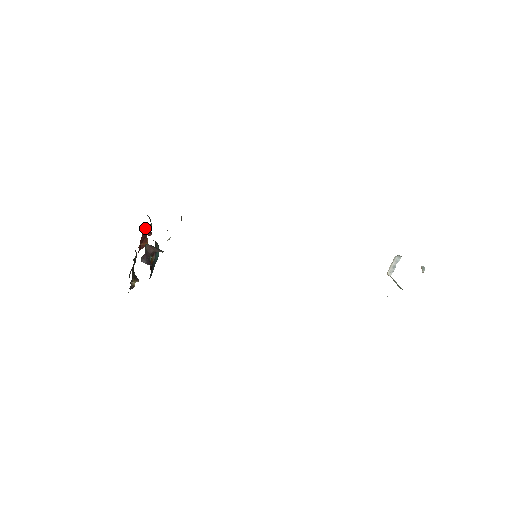
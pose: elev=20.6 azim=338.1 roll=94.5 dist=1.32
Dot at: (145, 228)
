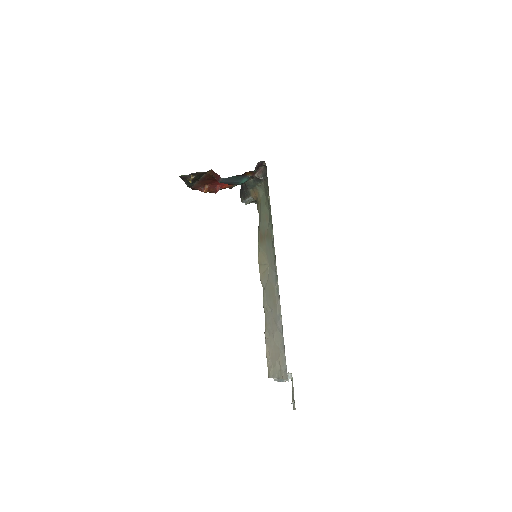
Dot at: occluded
